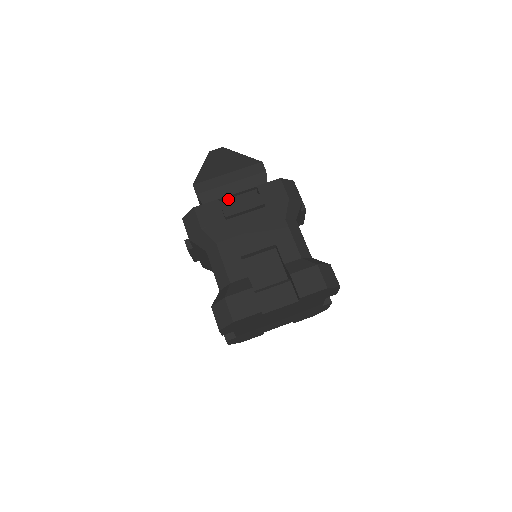
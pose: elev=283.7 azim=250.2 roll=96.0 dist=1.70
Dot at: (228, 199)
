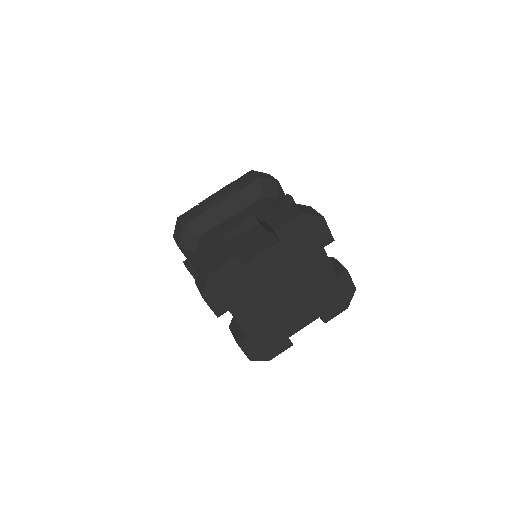
Dot at: occluded
